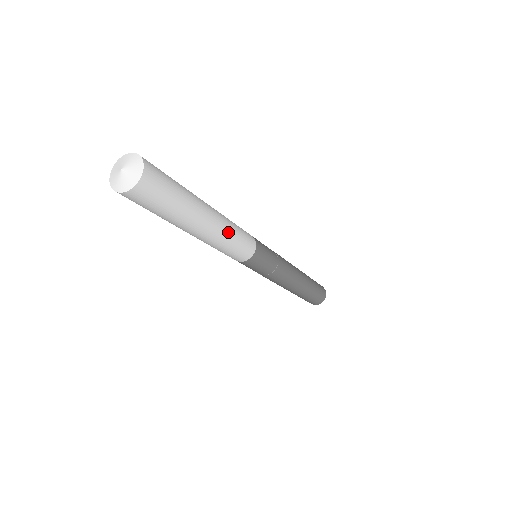
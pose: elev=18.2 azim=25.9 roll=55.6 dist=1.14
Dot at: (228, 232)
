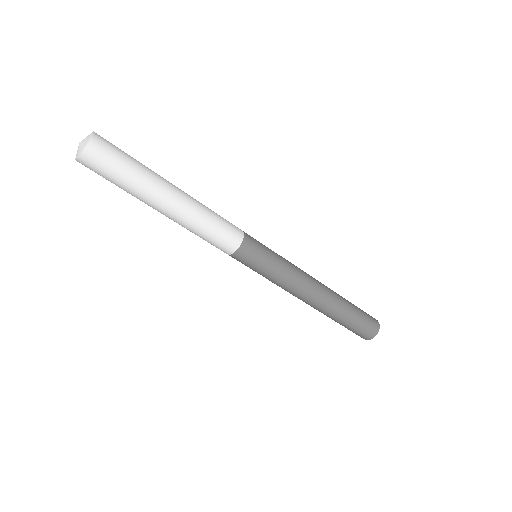
Dot at: (199, 214)
